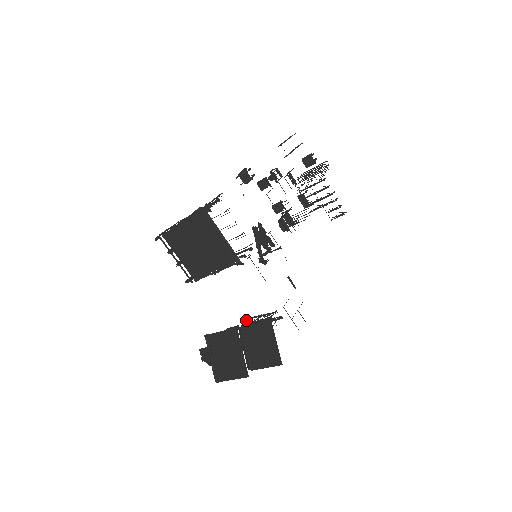
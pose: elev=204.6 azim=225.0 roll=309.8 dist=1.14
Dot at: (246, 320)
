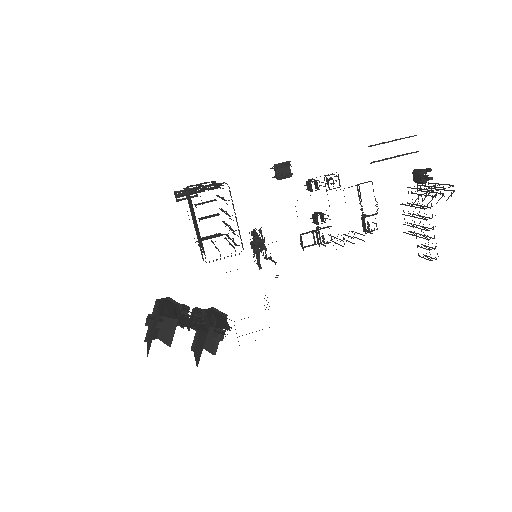
Dot at: (199, 309)
